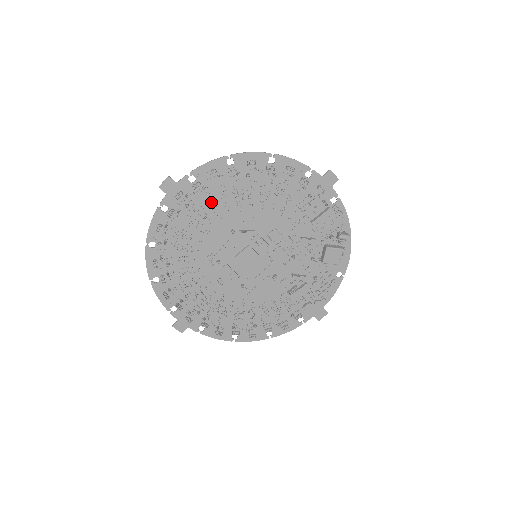
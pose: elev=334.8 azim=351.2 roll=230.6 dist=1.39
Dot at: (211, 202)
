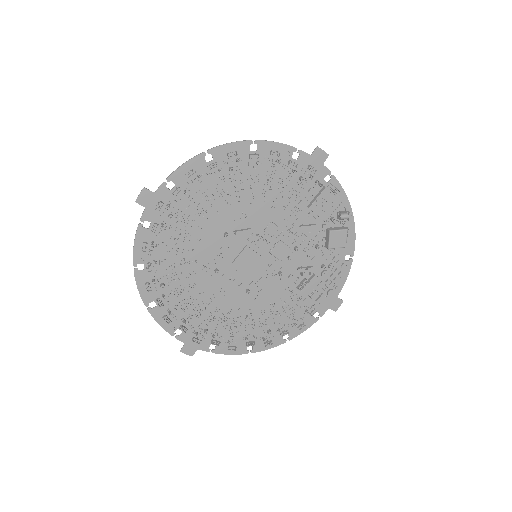
Dot at: (196, 207)
